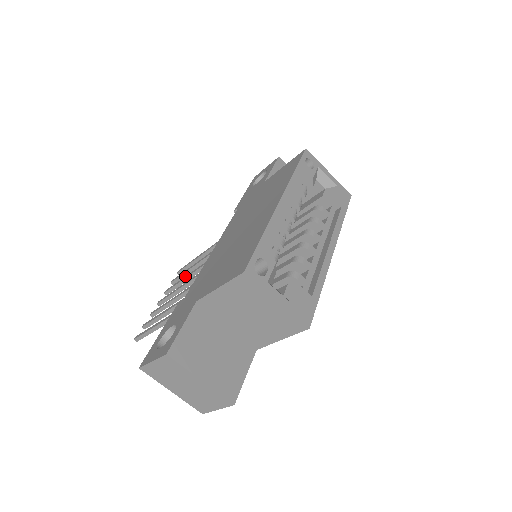
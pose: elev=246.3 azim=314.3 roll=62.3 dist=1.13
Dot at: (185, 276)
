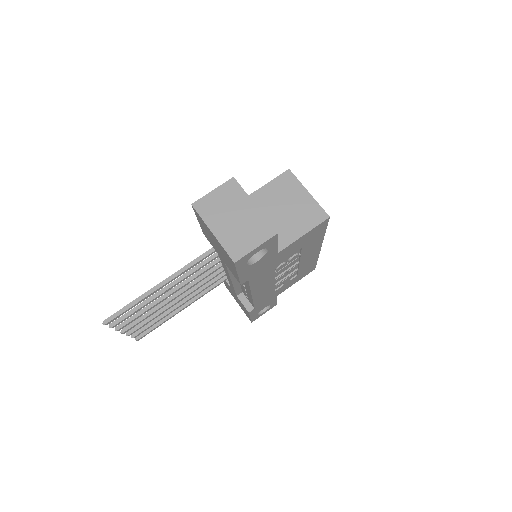
Dot at: (163, 308)
